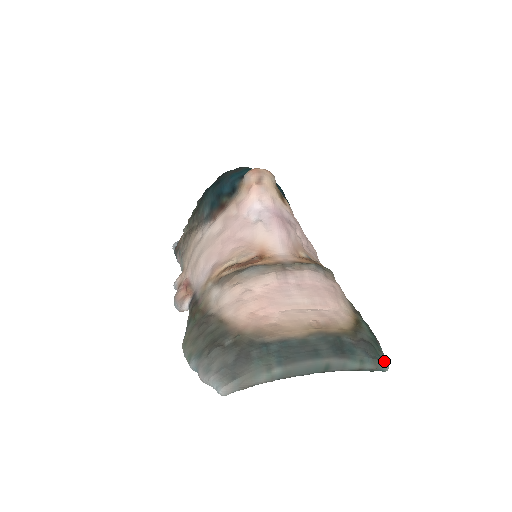
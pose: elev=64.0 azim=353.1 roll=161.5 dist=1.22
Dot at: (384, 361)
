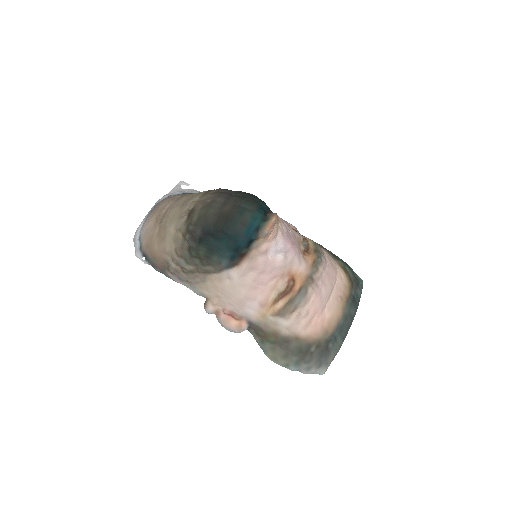
Dot at: (362, 281)
